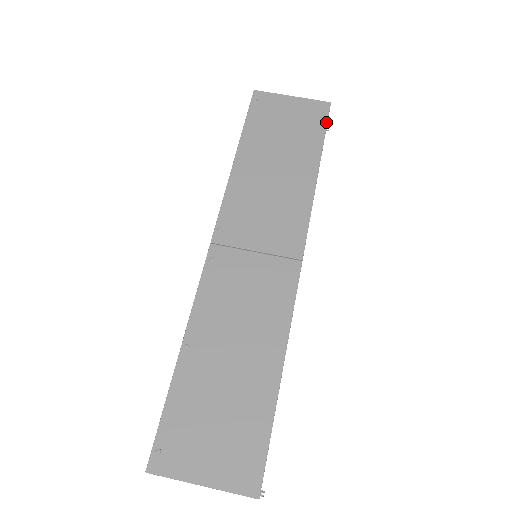
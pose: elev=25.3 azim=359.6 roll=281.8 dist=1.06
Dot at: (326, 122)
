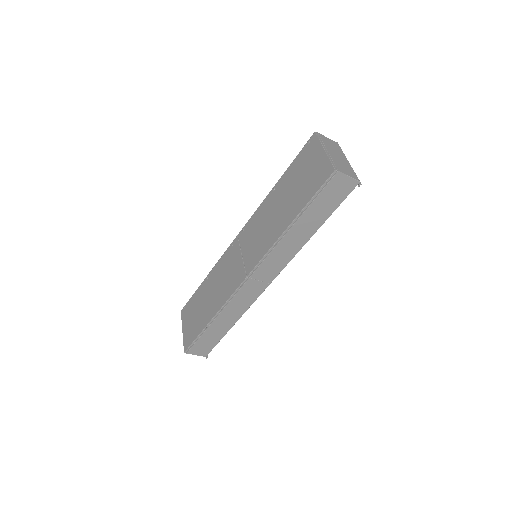
Dot at: (319, 188)
